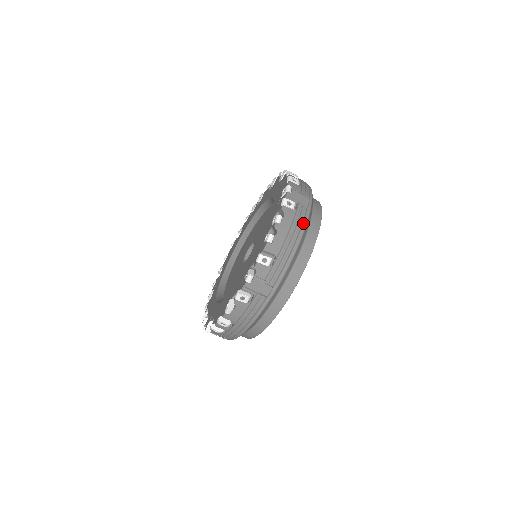
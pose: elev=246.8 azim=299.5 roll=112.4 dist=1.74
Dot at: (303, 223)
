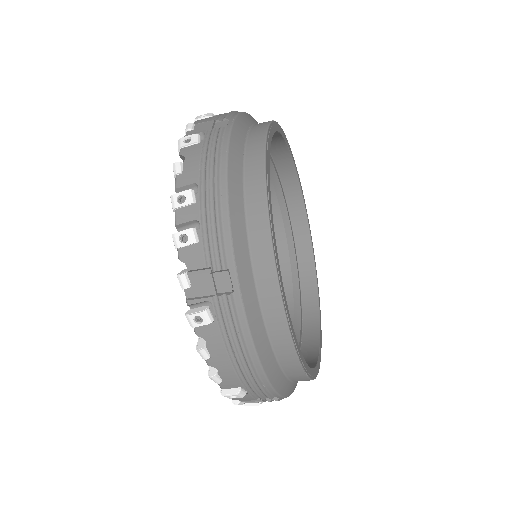
Dot at: (242, 330)
